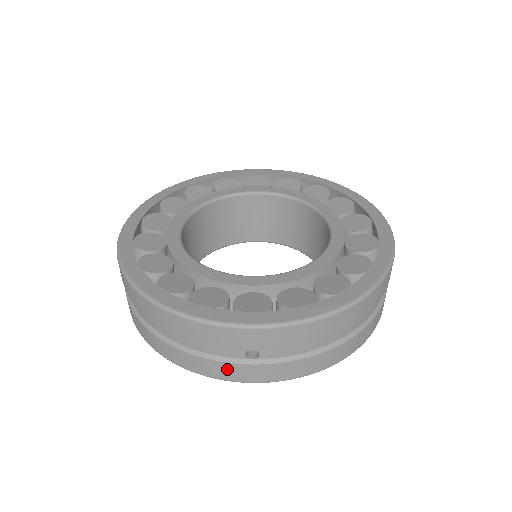
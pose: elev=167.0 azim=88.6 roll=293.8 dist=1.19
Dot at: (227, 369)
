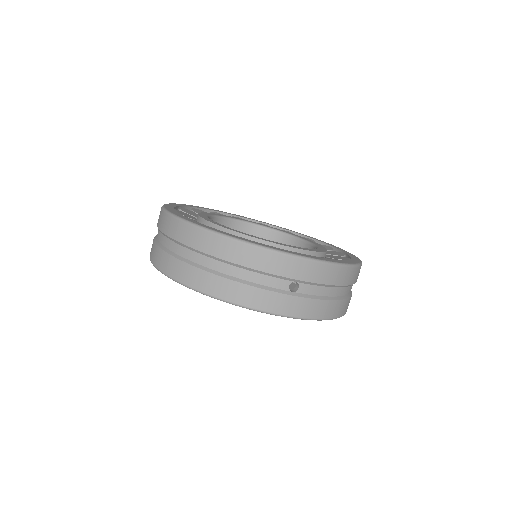
Dot at: (272, 299)
